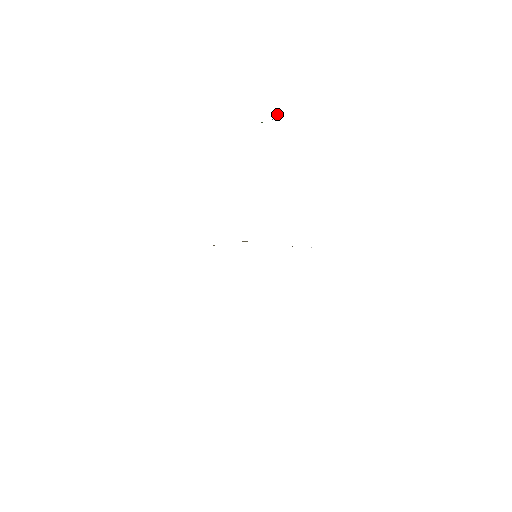
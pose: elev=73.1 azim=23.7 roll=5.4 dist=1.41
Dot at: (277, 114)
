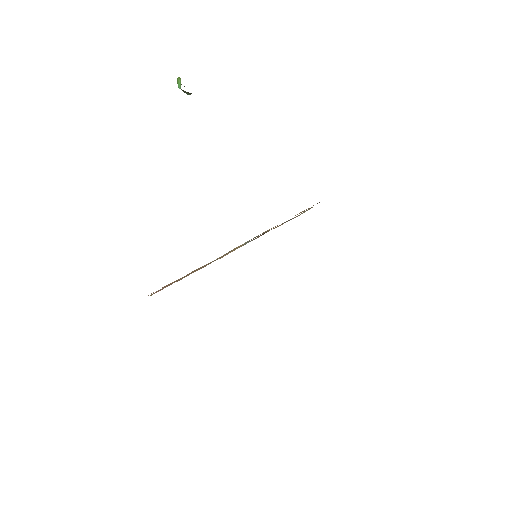
Dot at: occluded
